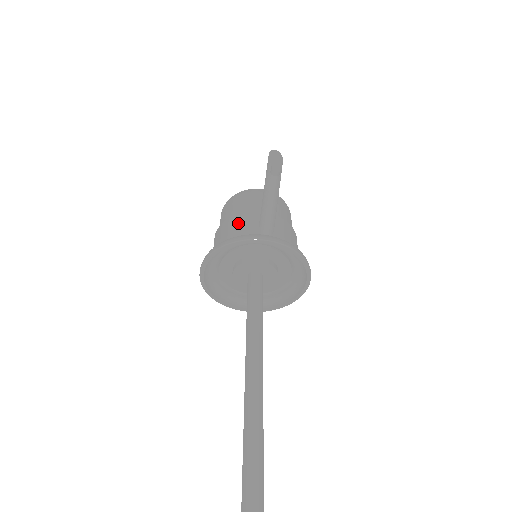
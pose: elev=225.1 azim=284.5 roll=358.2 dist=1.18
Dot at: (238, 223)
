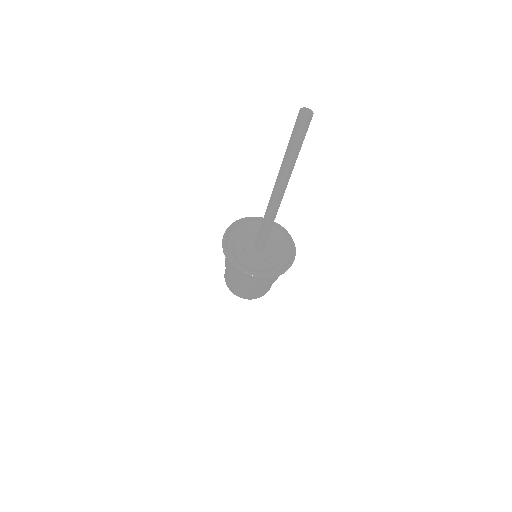
Dot at: occluded
